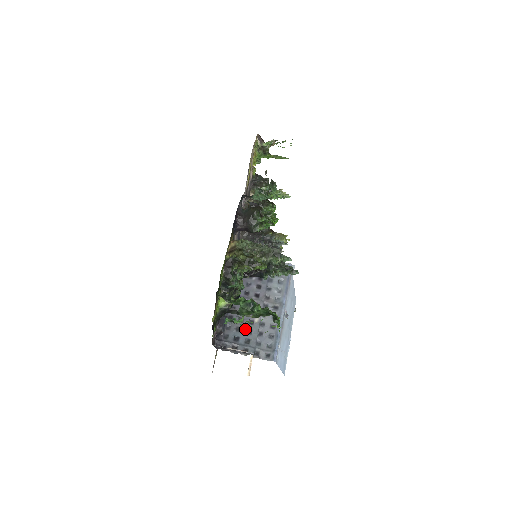
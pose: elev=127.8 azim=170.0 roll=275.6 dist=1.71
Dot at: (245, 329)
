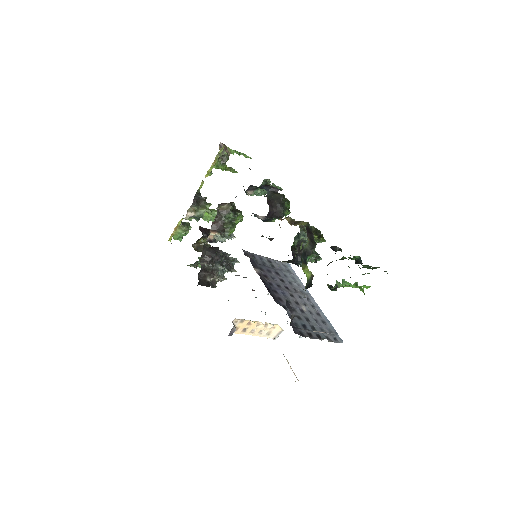
Dot at: (303, 317)
